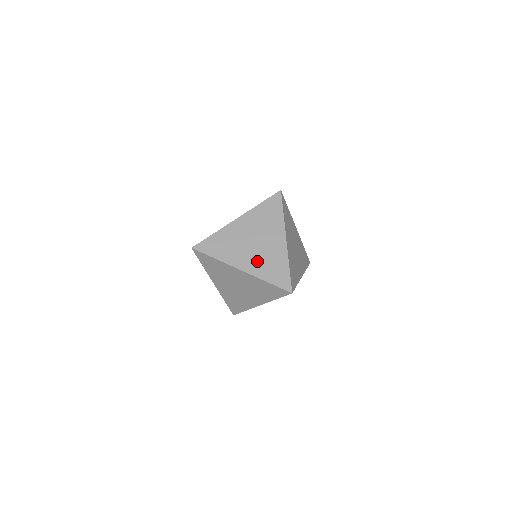
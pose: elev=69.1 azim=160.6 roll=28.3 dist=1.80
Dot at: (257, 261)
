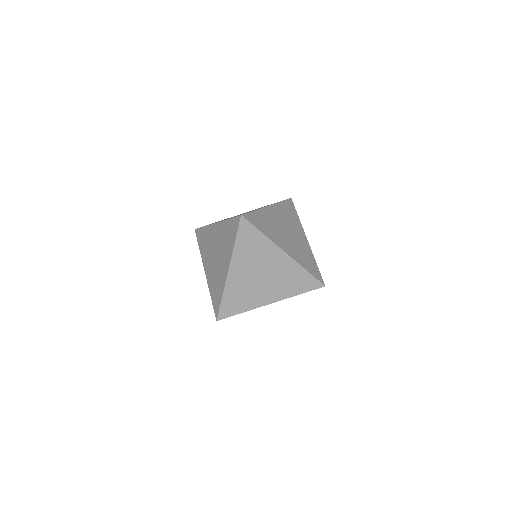
Dot at: occluded
